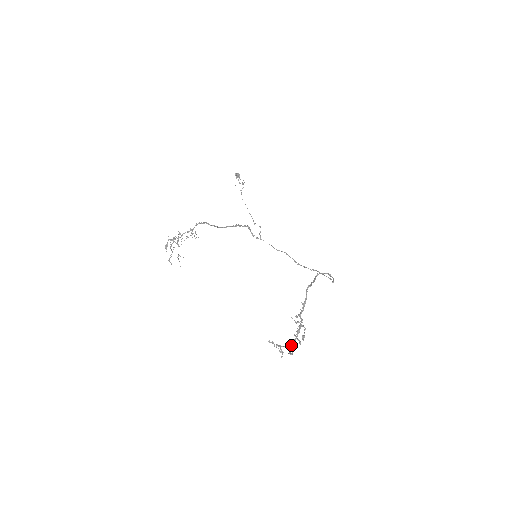
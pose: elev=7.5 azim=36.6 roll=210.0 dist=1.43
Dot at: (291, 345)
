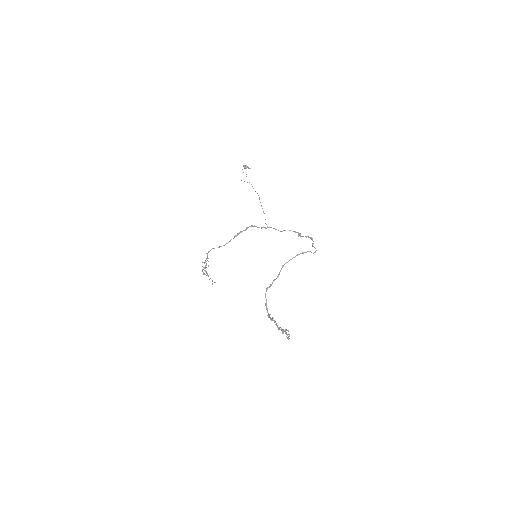
Dot at: occluded
